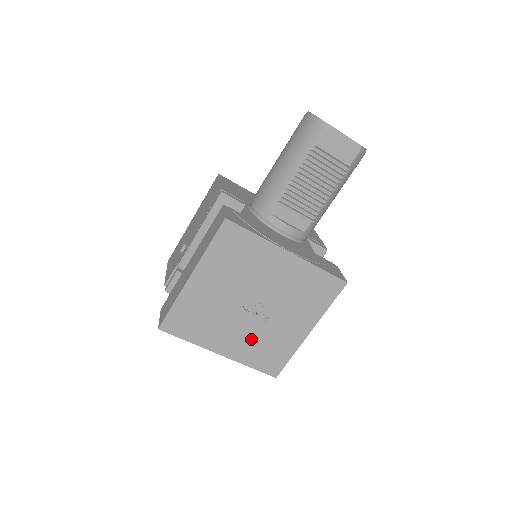
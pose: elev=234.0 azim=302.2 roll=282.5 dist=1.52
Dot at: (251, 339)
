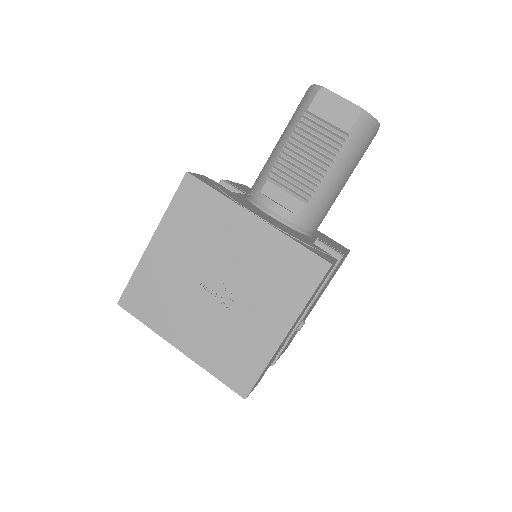
Dot at: (214, 333)
